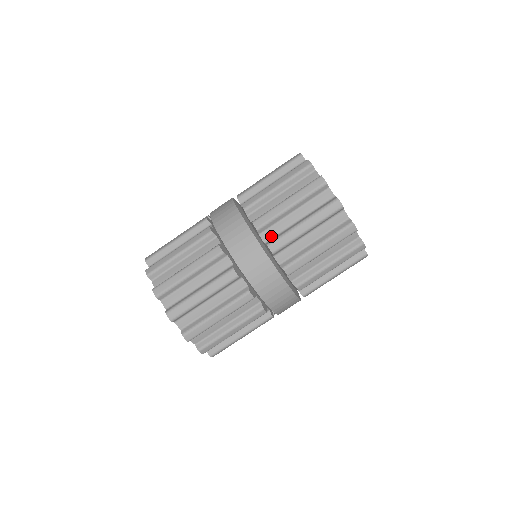
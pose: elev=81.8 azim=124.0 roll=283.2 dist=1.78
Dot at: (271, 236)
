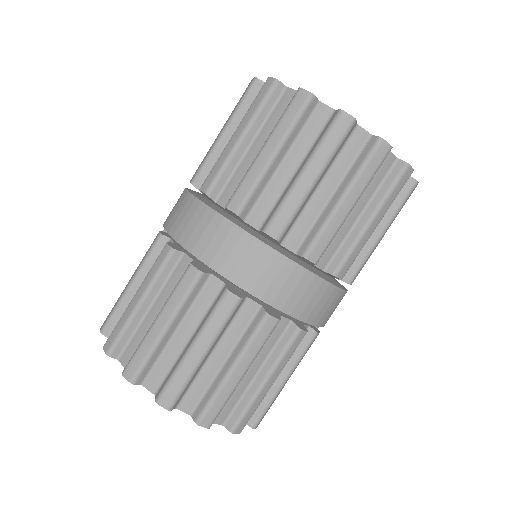
Dot at: (231, 195)
